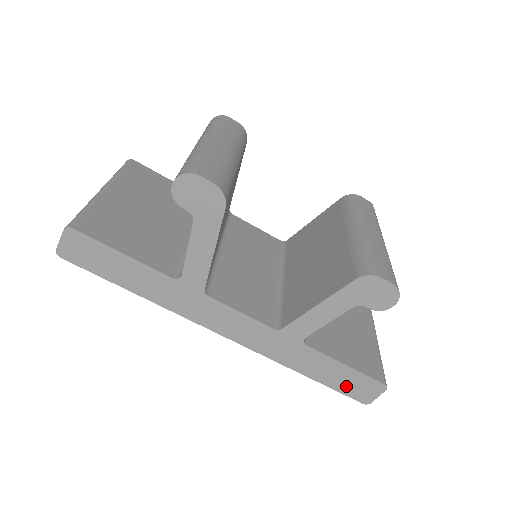
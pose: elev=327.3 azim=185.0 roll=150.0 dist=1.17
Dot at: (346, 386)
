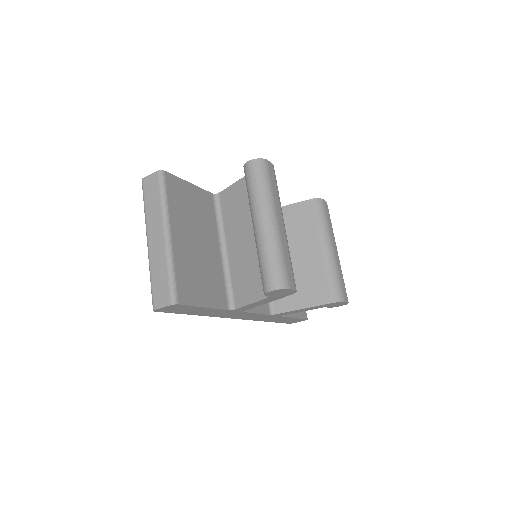
Dot at: (287, 321)
